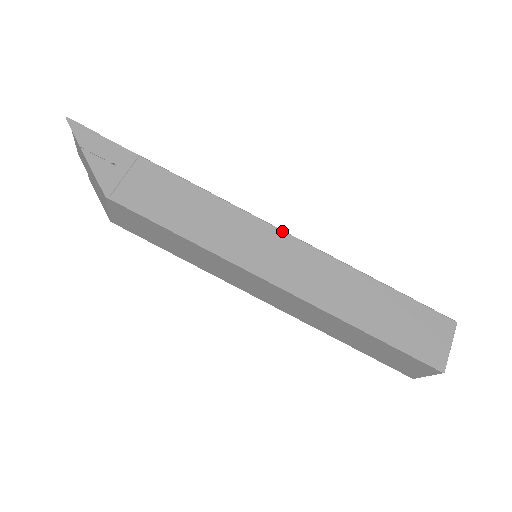
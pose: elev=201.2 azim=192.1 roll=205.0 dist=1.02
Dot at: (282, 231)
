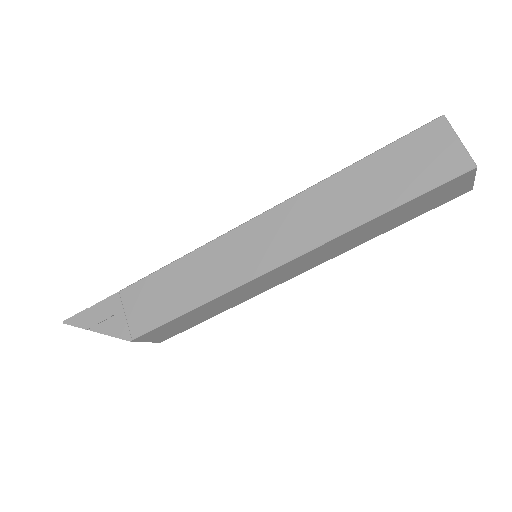
Dot at: (246, 223)
